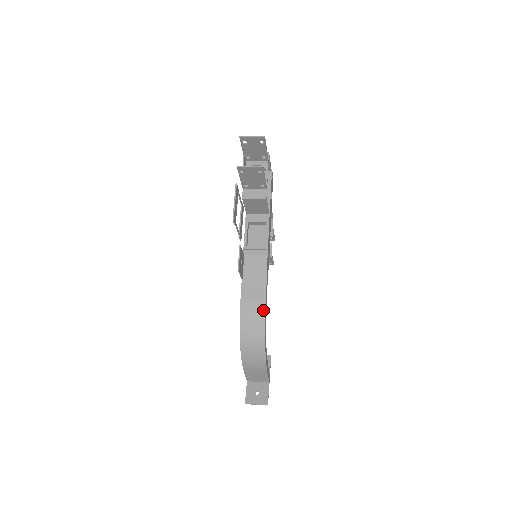
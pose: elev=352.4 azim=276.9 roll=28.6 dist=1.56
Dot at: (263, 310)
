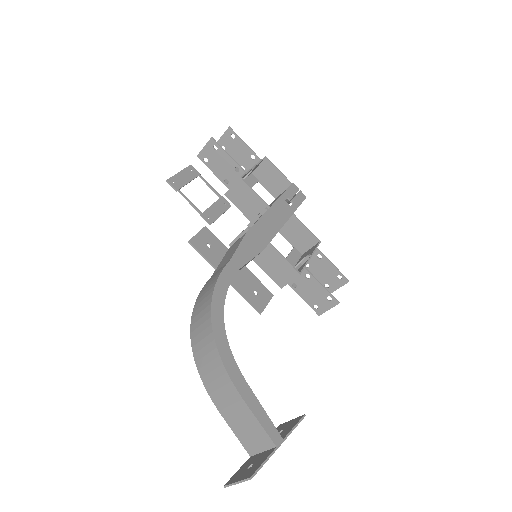
Dot at: (216, 280)
